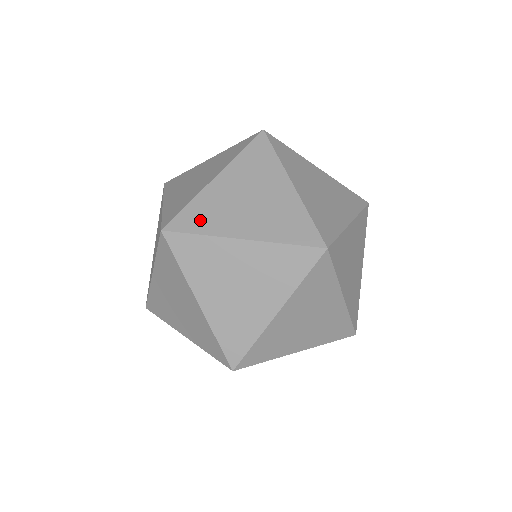
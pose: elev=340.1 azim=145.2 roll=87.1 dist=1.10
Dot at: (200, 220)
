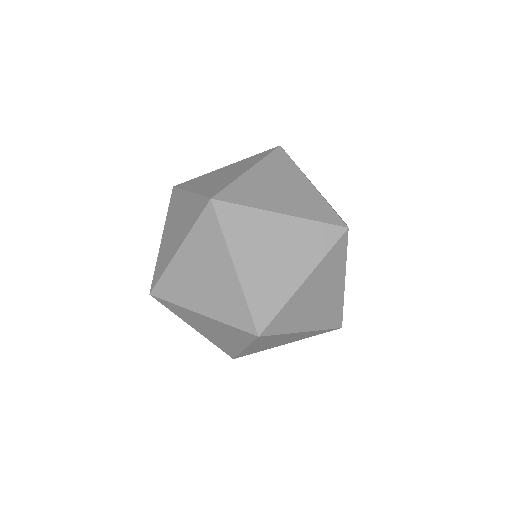
Dot at: (235, 225)
